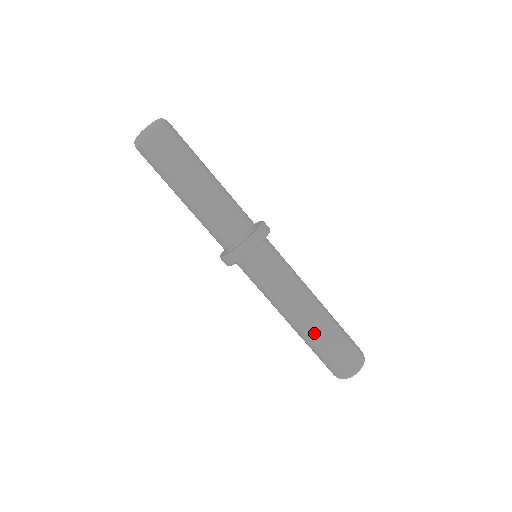
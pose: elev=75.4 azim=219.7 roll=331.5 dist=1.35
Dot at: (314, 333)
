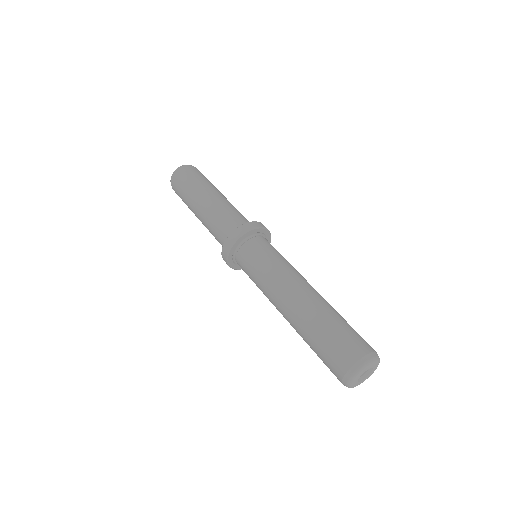
Dot at: (301, 322)
